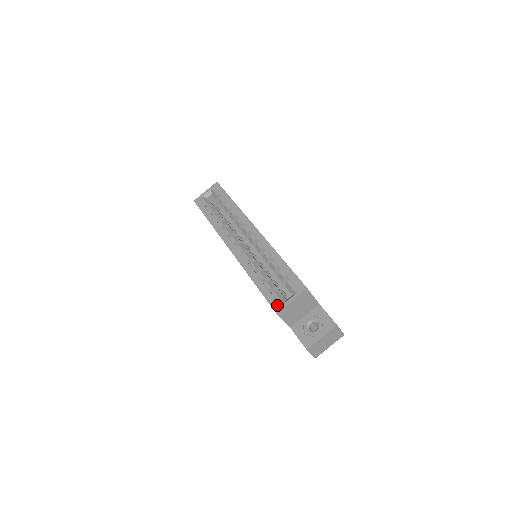
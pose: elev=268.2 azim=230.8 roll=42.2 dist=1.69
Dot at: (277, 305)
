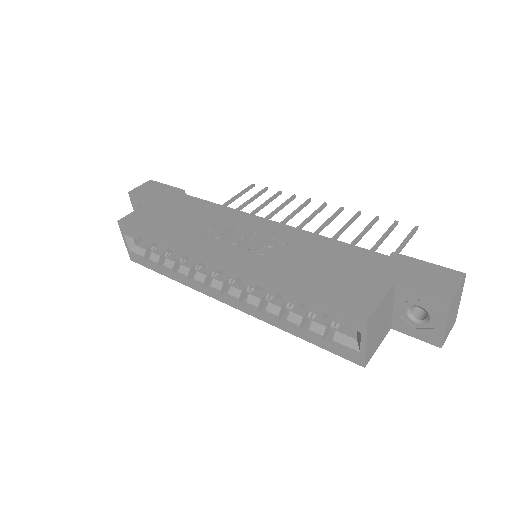
Dot at: (354, 357)
